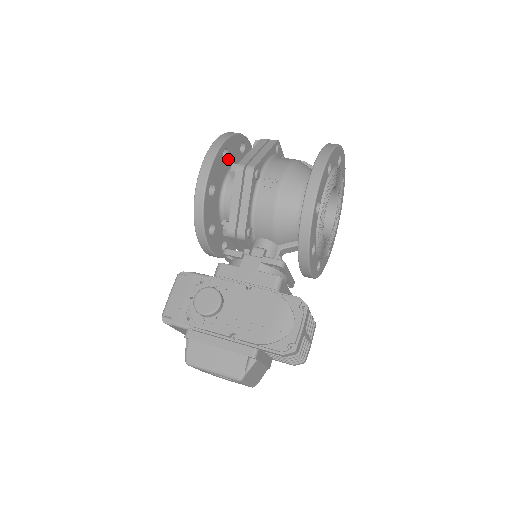
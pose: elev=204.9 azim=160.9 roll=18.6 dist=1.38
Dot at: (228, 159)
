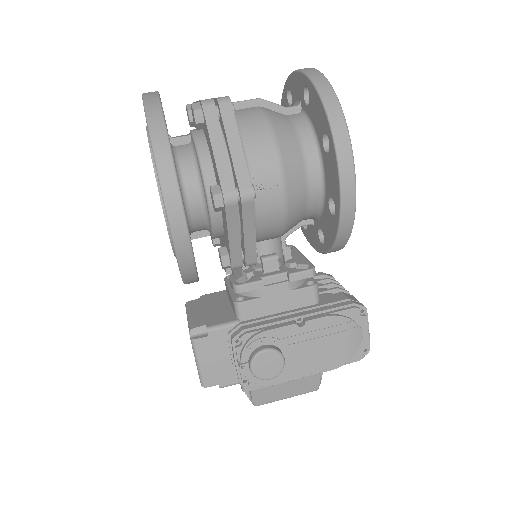
Dot at: occluded
